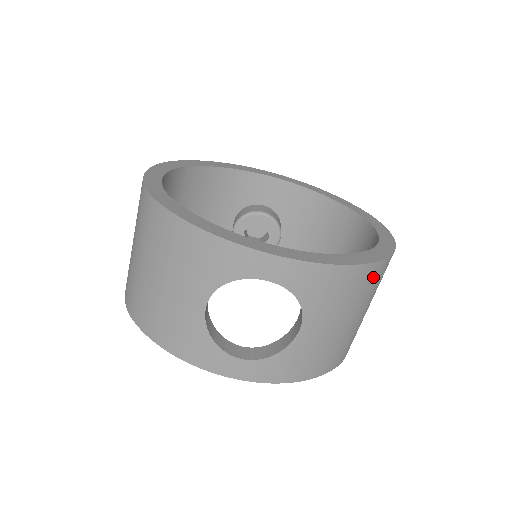
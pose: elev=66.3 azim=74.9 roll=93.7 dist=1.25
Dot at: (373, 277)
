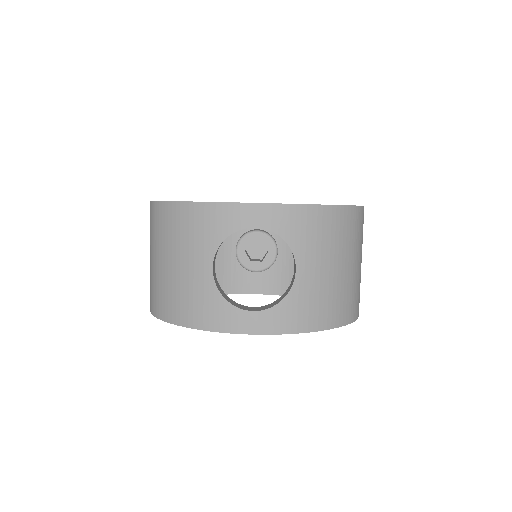
Dot at: (347, 222)
